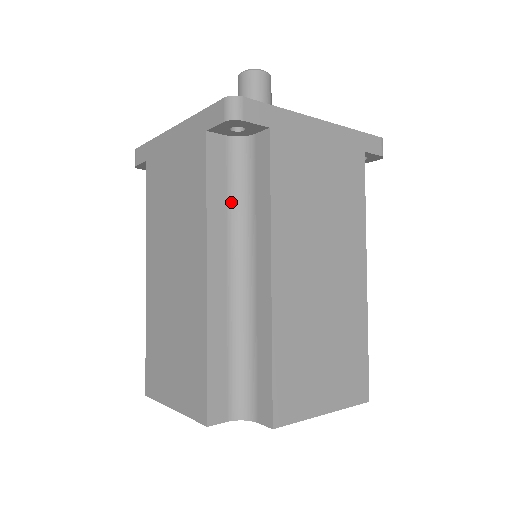
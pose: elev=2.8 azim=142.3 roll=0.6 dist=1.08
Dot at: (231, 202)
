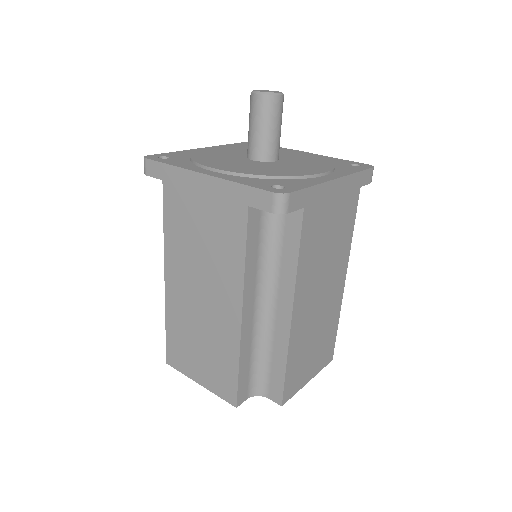
Dot at: (261, 255)
